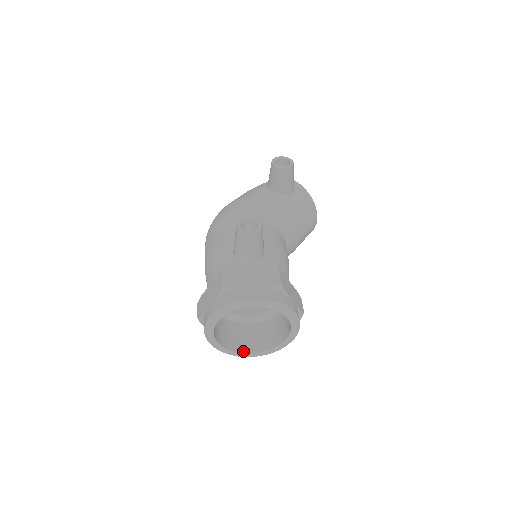
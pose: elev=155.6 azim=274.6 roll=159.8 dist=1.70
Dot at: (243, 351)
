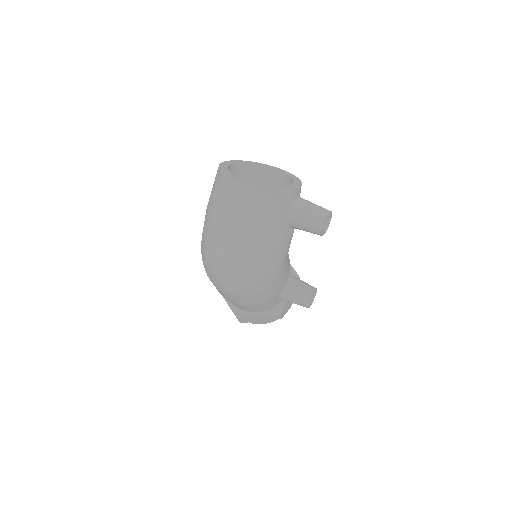
Dot at: occluded
